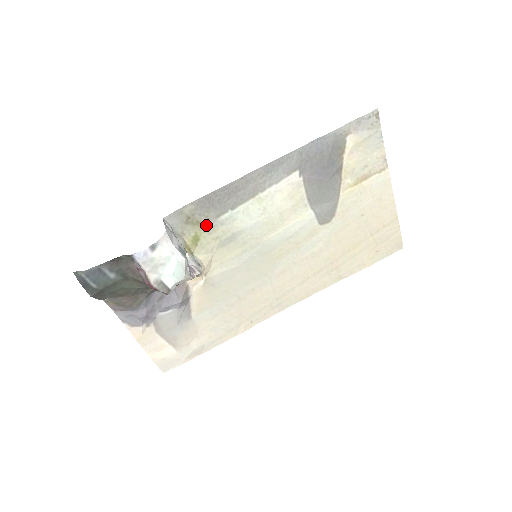
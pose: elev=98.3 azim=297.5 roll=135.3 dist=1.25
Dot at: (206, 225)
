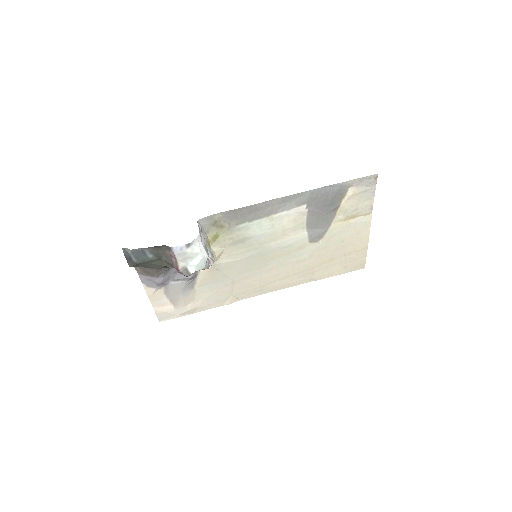
Dot at: (226, 229)
